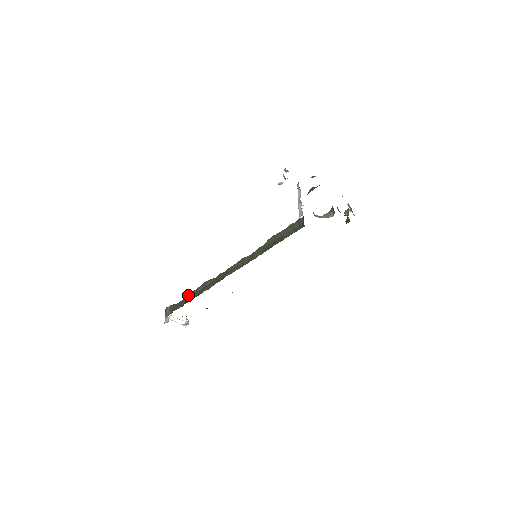
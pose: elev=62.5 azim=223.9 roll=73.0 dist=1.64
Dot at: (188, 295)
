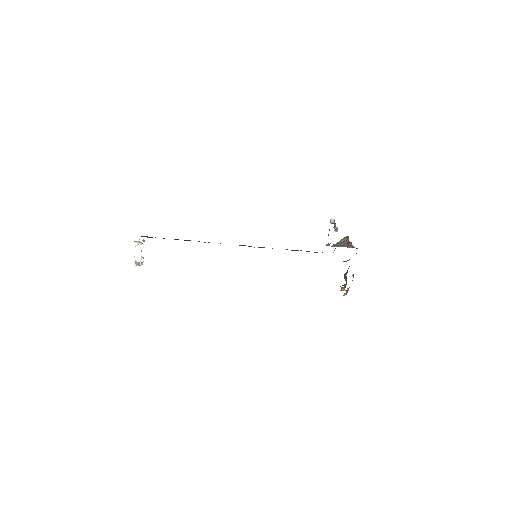
Dot at: occluded
